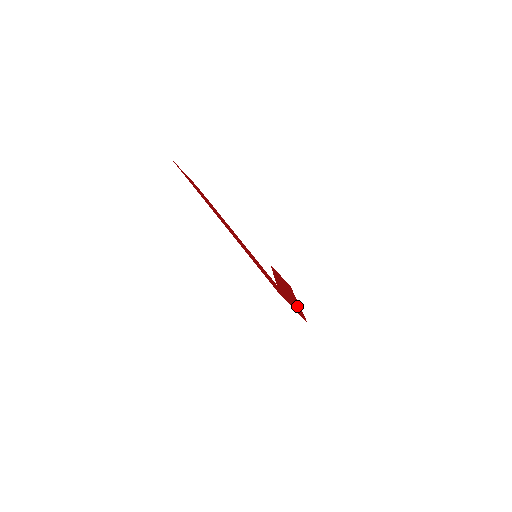
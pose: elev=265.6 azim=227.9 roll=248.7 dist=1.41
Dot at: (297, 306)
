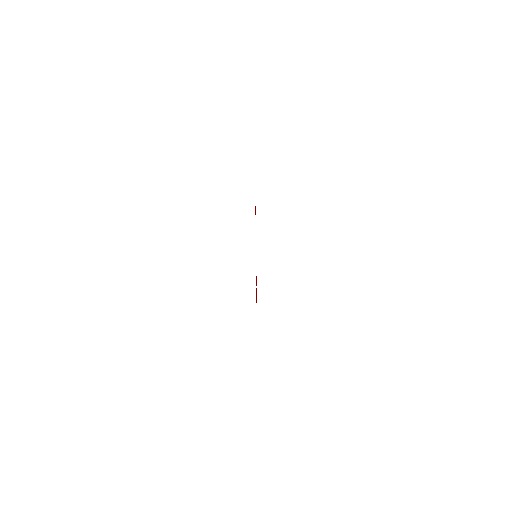
Dot at: occluded
